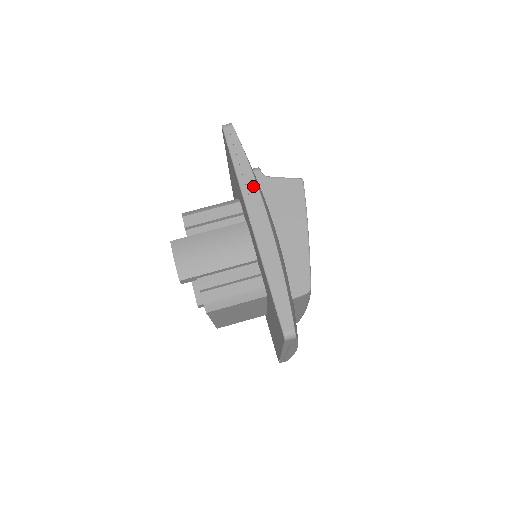
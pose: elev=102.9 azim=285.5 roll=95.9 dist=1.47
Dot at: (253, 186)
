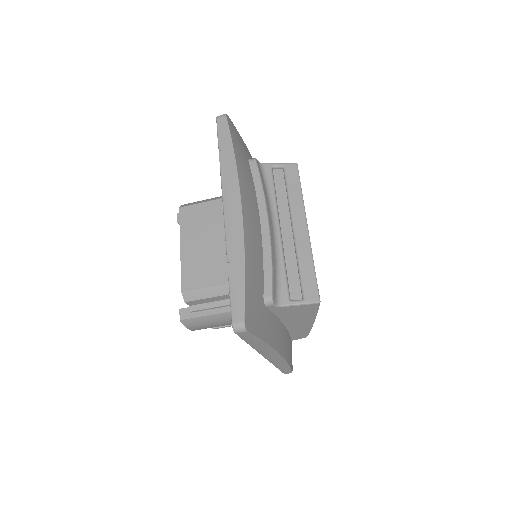
Dot at: (269, 350)
